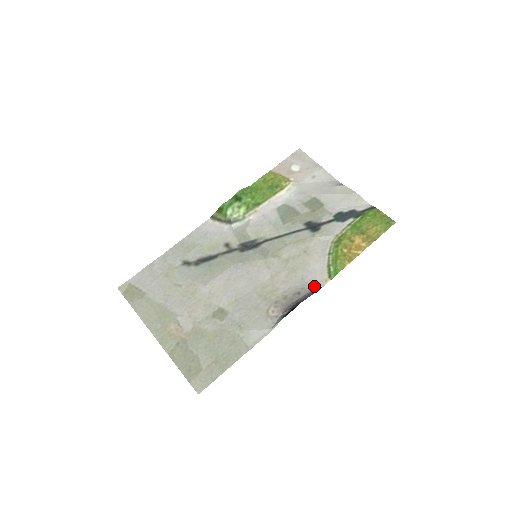
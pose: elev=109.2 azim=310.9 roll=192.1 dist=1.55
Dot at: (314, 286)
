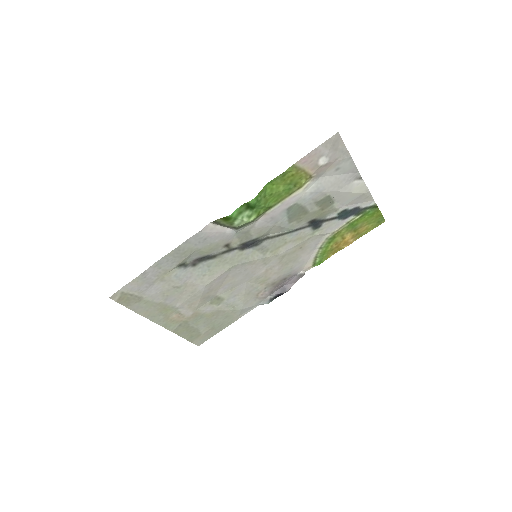
Dot at: (299, 272)
